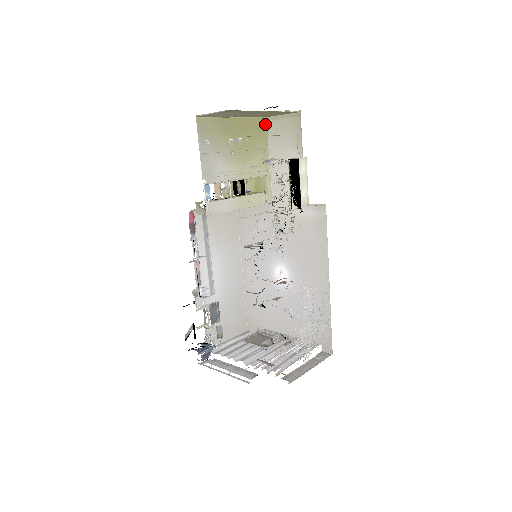
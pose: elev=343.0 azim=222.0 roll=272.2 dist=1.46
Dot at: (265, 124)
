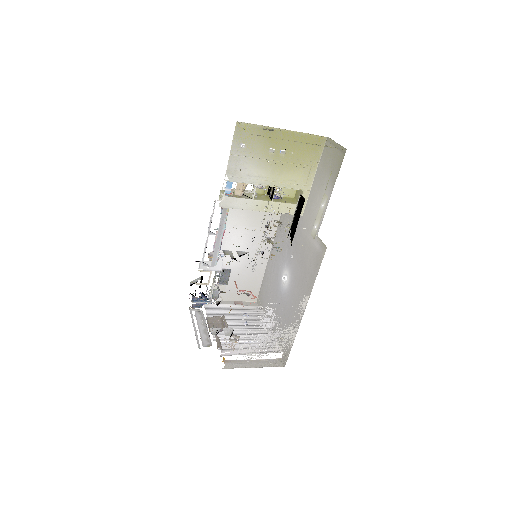
Dot at: (322, 143)
